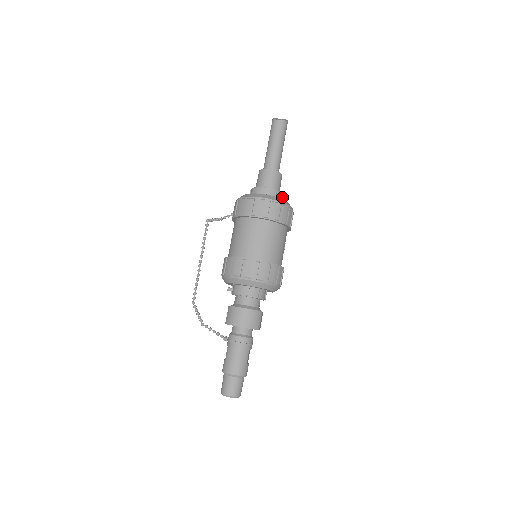
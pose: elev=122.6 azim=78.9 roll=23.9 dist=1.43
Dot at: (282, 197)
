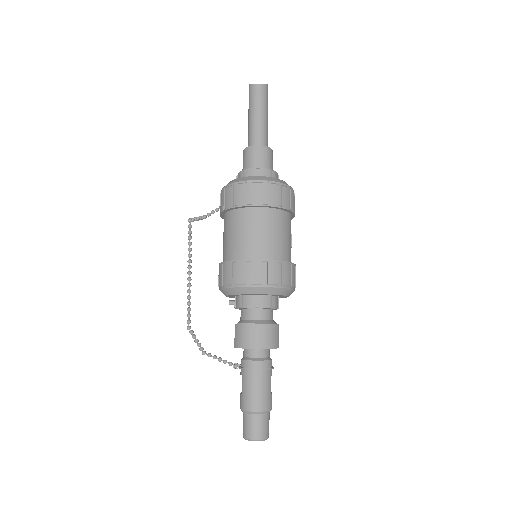
Dot at: (277, 178)
